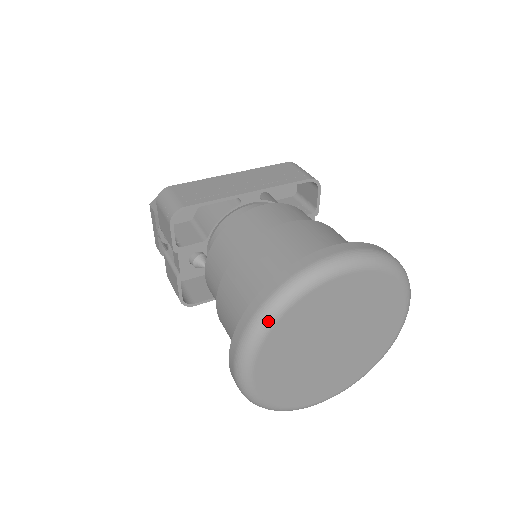
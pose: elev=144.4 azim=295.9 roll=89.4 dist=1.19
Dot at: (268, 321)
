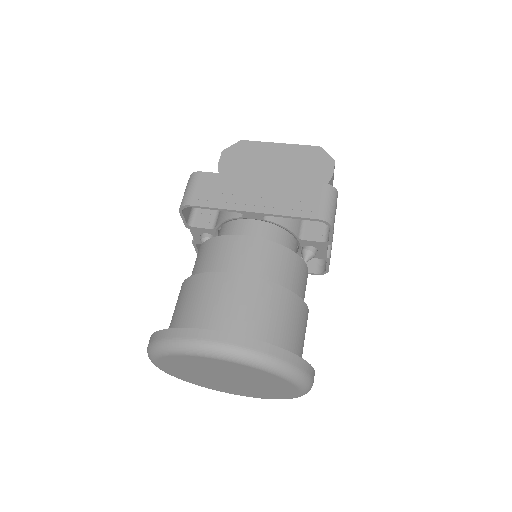
Dot at: (156, 353)
